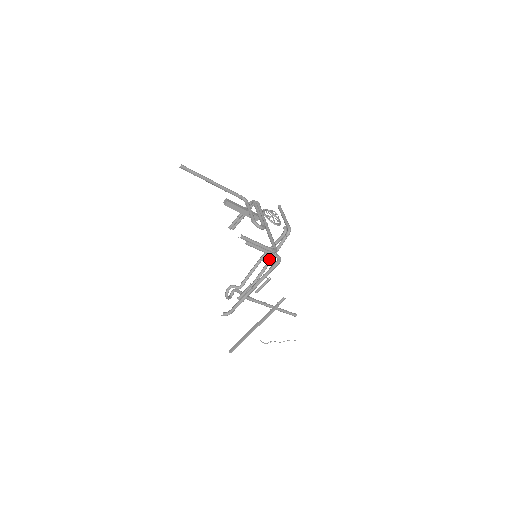
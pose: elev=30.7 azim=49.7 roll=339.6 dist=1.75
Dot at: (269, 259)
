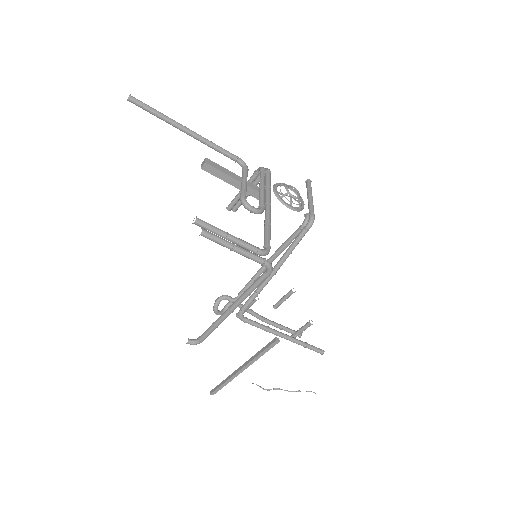
Dot at: occluded
